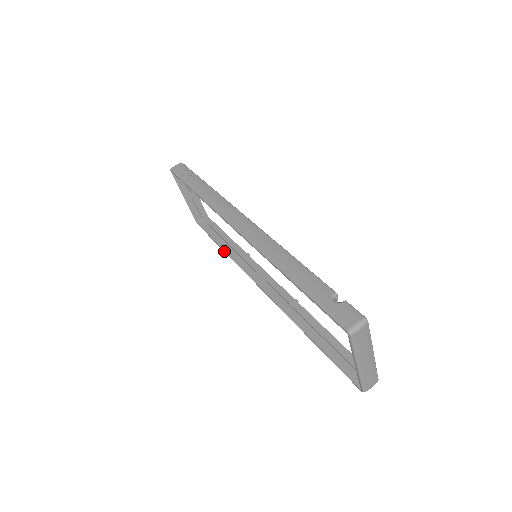
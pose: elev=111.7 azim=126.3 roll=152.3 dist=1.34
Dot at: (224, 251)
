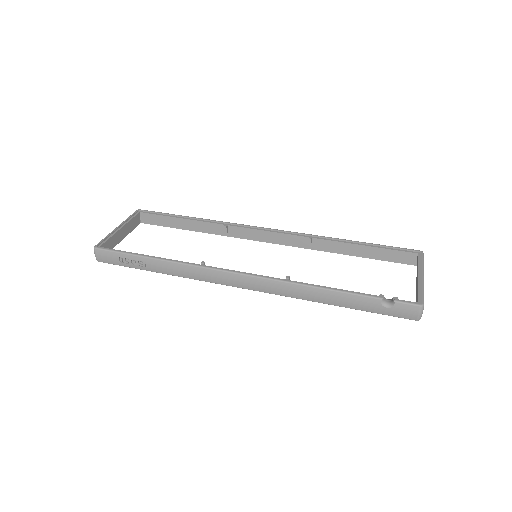
Dot at: occluded
